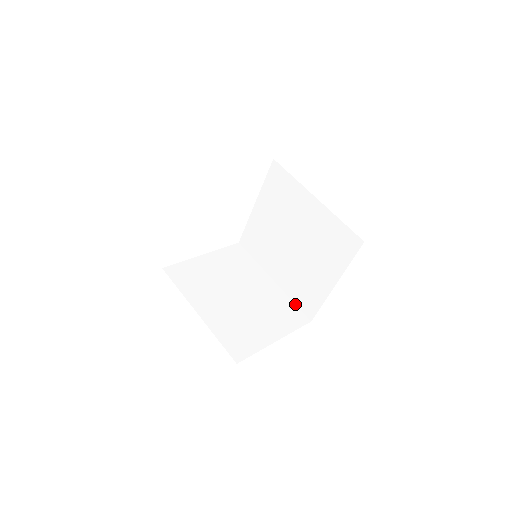
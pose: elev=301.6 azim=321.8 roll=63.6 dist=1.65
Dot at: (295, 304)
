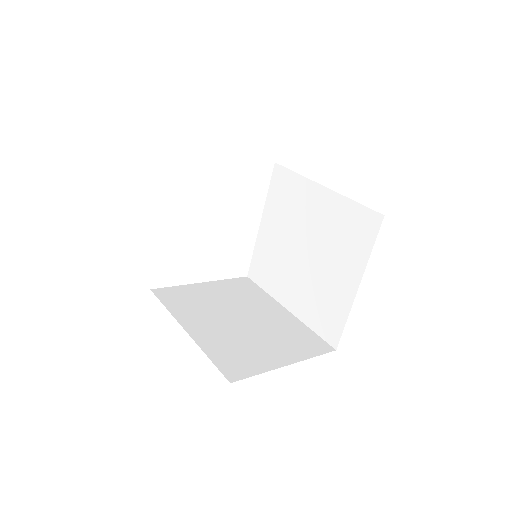
Dot at: (315, 332)
